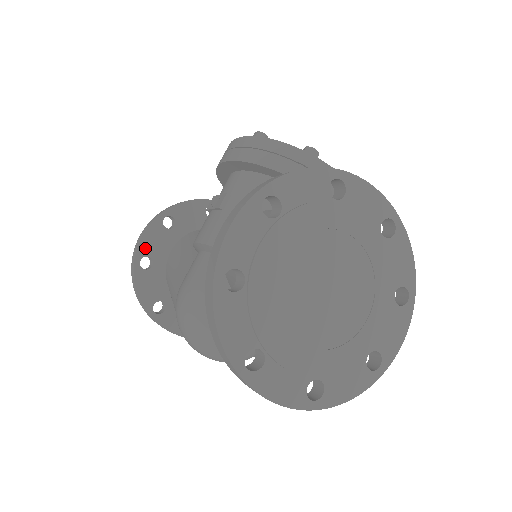
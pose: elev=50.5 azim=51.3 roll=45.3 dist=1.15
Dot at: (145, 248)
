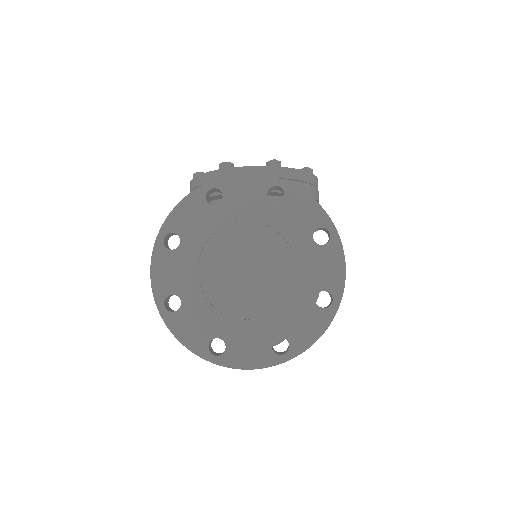
Dot at: occluded
